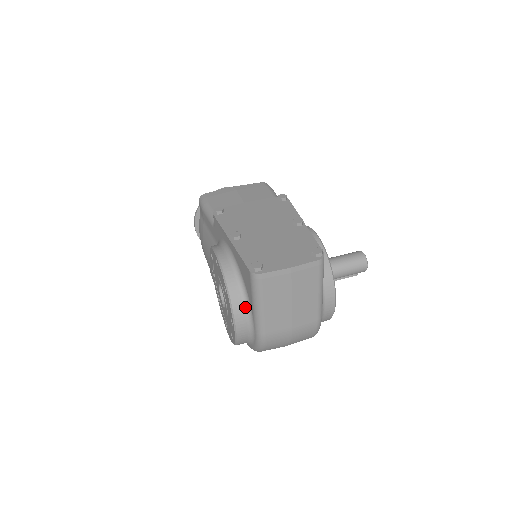
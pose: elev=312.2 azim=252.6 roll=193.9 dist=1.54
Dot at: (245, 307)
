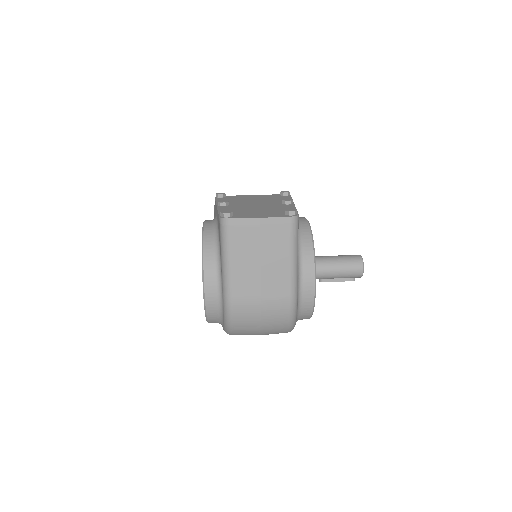
Dot at: (216, 267)
